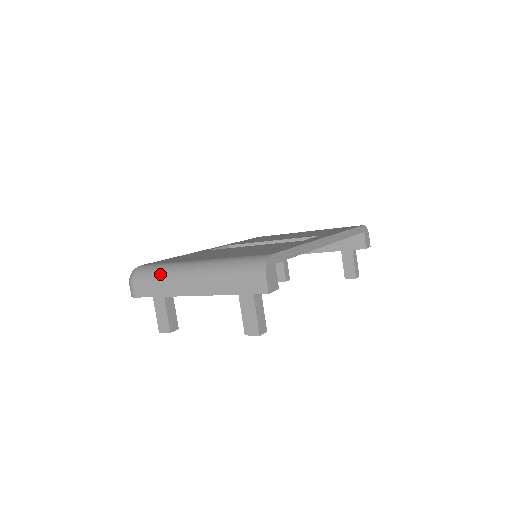
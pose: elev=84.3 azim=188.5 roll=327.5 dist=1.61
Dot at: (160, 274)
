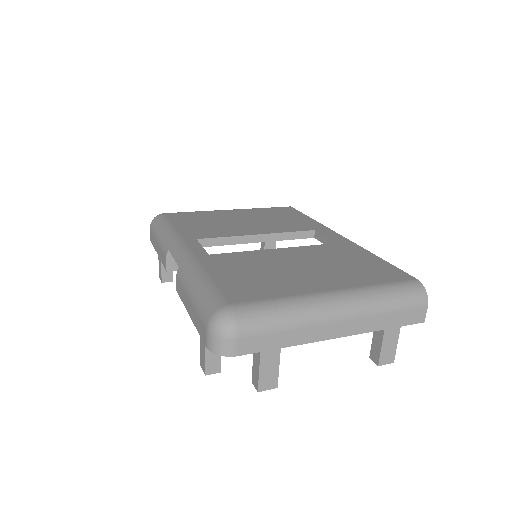
Dot at: (289, 318)
